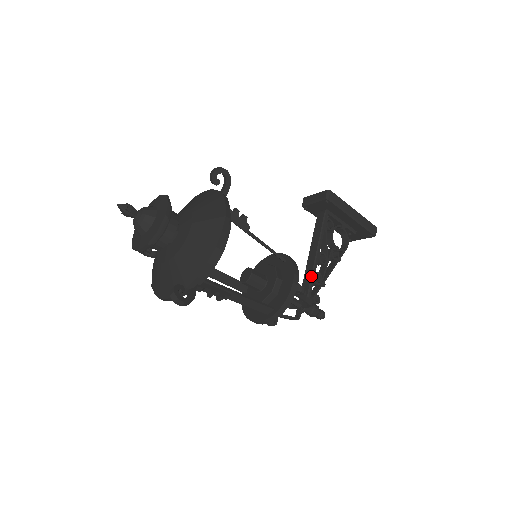
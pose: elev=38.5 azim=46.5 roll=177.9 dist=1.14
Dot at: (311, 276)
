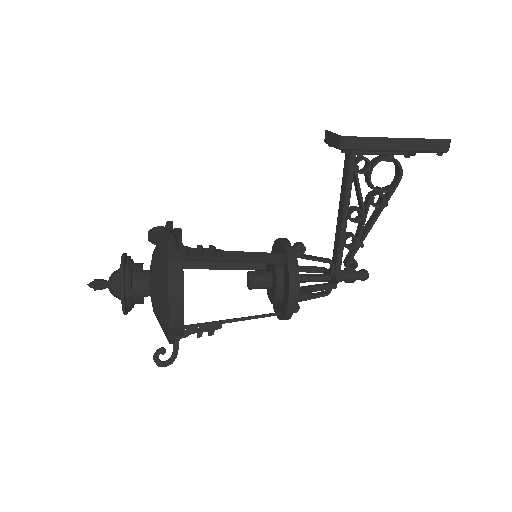
Dot at: (338, 246)
